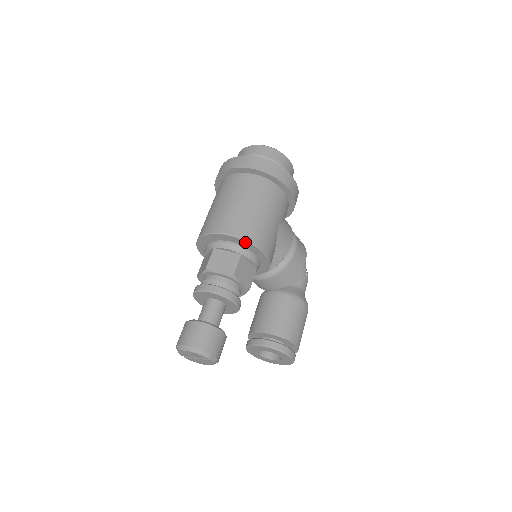
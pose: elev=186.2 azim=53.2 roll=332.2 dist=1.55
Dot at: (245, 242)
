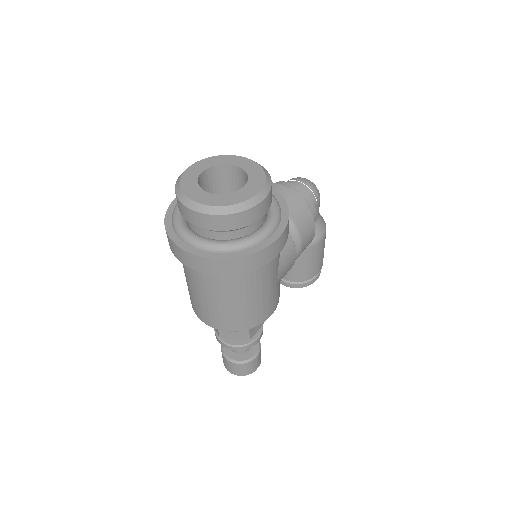
Dot at: (249, 326)
